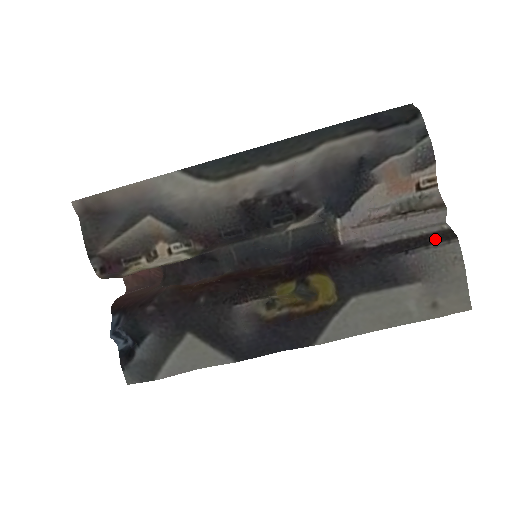
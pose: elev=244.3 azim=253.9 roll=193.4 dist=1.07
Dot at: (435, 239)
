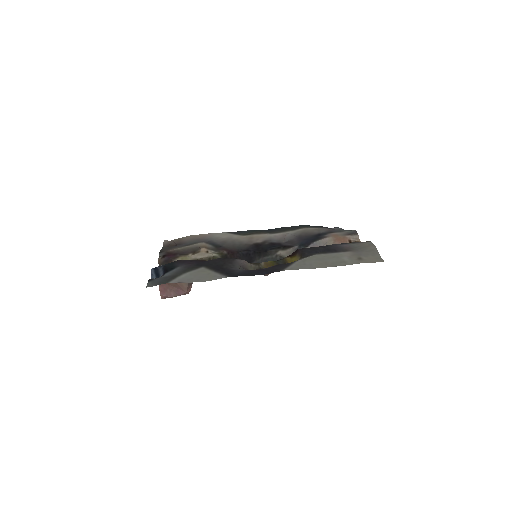
Dot at: occluded
